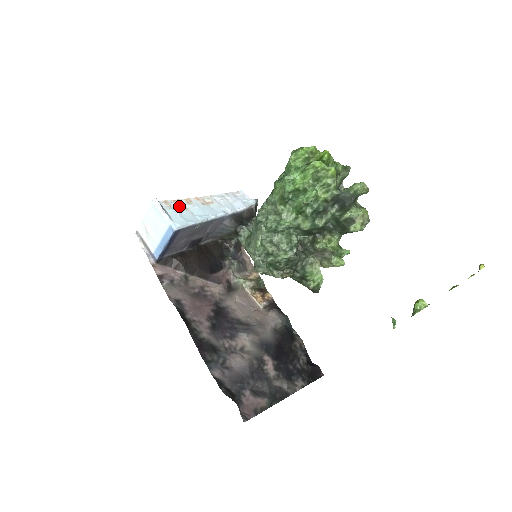
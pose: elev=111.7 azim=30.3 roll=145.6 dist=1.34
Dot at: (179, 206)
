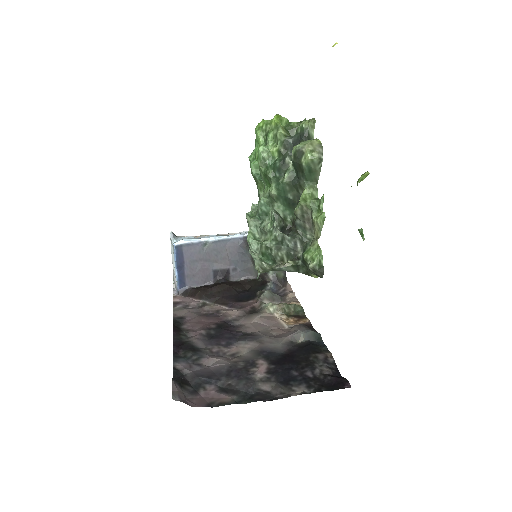
Dot at: (195, 237)
